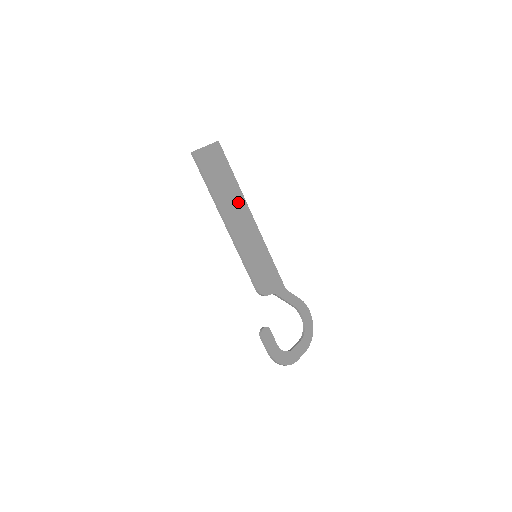
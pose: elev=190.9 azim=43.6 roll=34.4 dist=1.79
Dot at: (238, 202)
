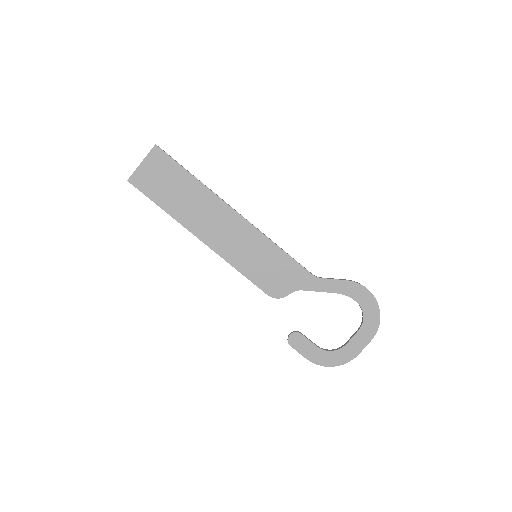
Dot at: (208, 204)
